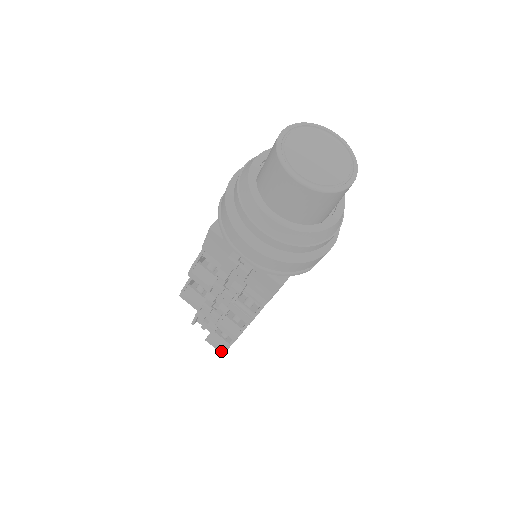
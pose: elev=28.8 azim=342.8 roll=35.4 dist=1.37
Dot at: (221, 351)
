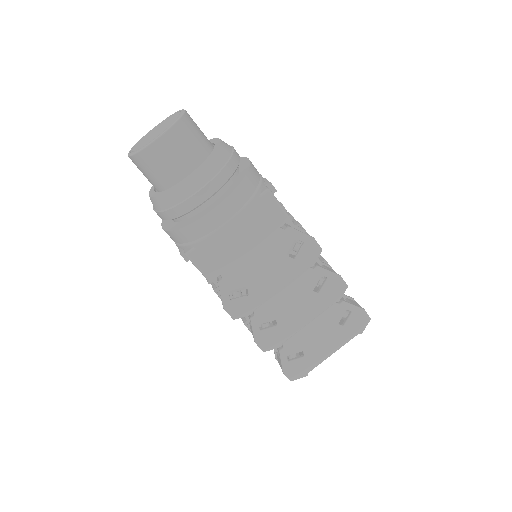
Dot at: occluded
